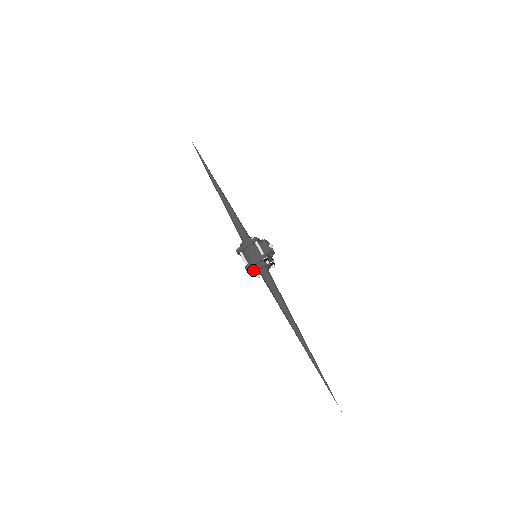
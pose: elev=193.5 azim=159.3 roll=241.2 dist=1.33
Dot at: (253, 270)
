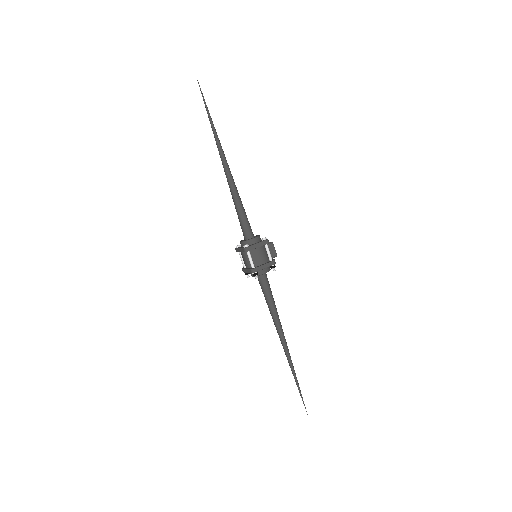
Dot at: (256, 273)
